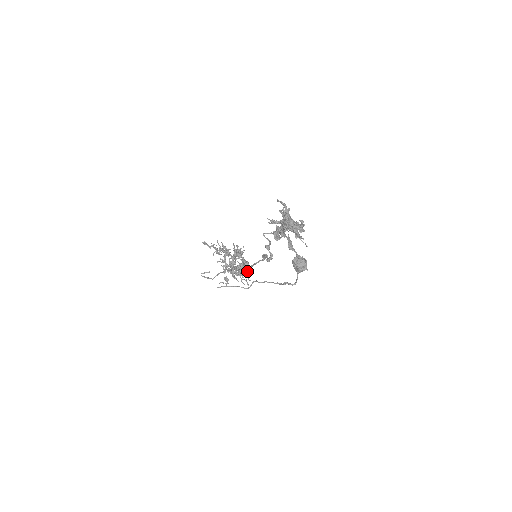
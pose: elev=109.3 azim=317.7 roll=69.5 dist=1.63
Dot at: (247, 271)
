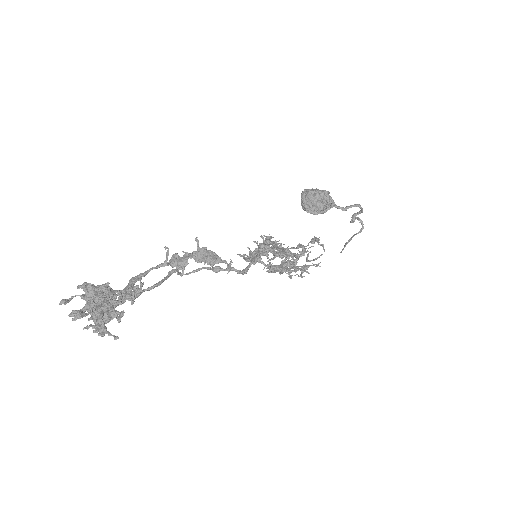
Dot at: occluded
